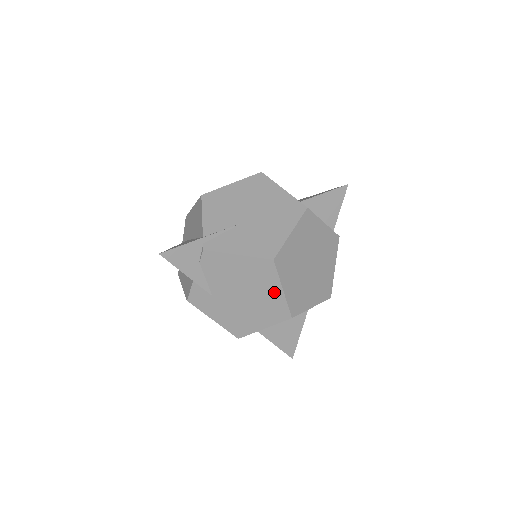
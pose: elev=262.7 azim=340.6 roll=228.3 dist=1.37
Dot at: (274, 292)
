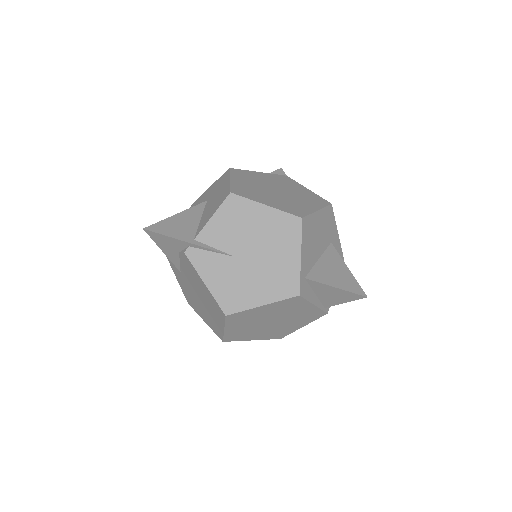
Dot at: (218, 323)
